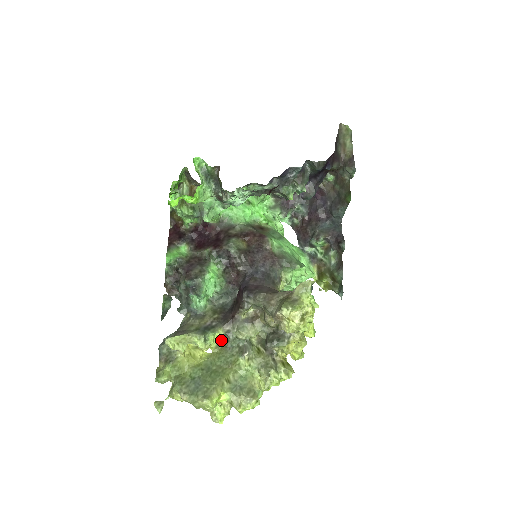
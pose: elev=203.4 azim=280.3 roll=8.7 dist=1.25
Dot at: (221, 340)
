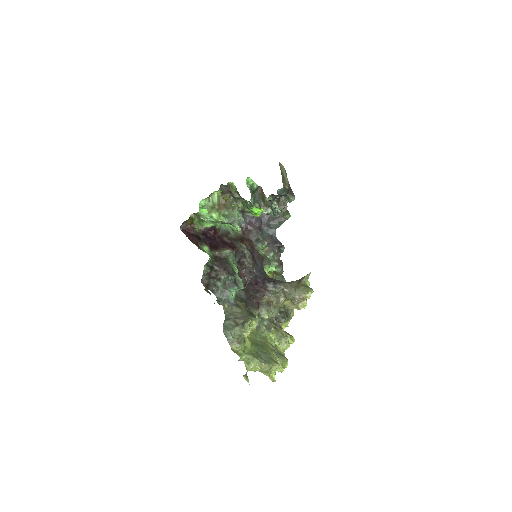
Dot at: occluded
